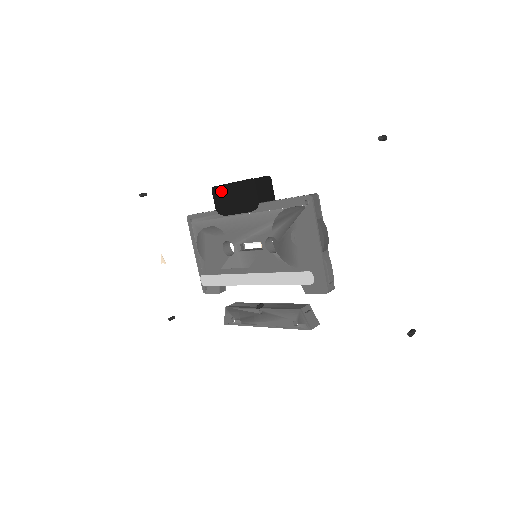
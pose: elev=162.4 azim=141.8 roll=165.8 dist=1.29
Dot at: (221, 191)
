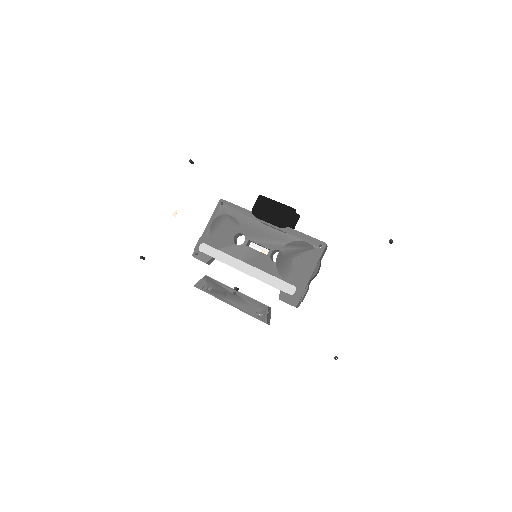
Dot at: (266, 201)
